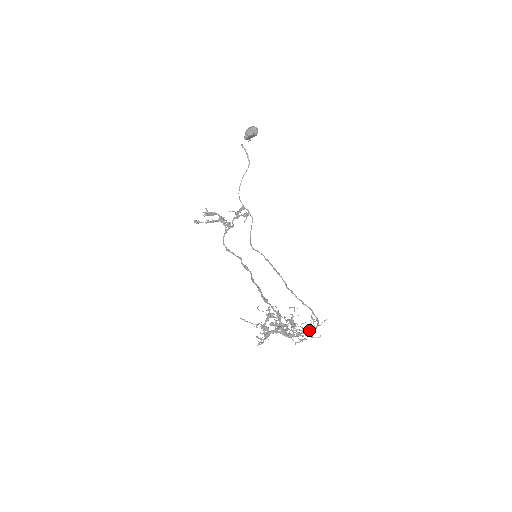
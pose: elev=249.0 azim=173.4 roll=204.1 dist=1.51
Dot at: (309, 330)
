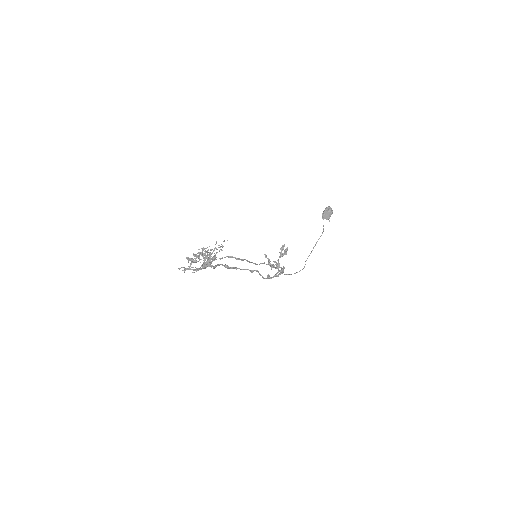
Dot at: occluded
